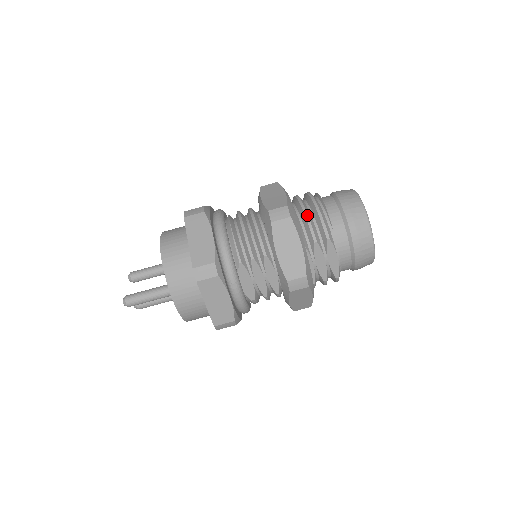
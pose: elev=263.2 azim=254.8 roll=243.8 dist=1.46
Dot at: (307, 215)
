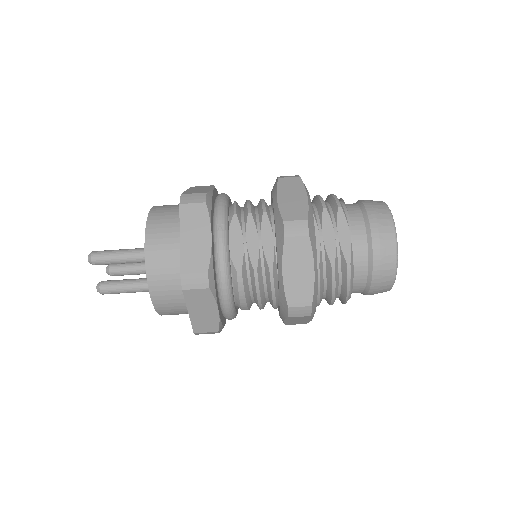
Dot at: (319, 195)
